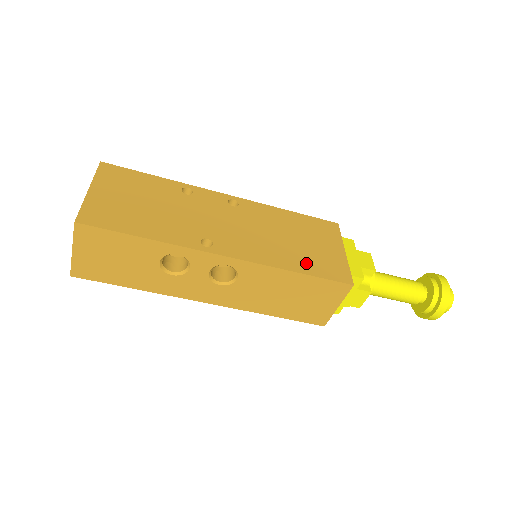
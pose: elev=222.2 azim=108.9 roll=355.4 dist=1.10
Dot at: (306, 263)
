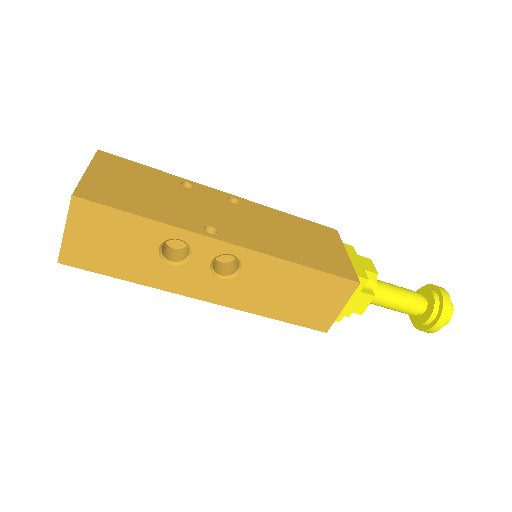
Dot at: (311, 259)
